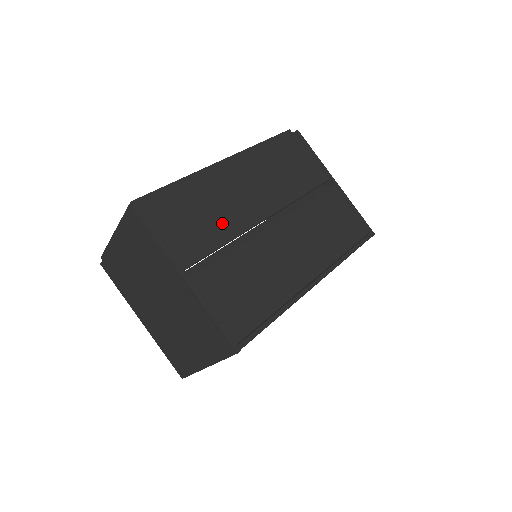
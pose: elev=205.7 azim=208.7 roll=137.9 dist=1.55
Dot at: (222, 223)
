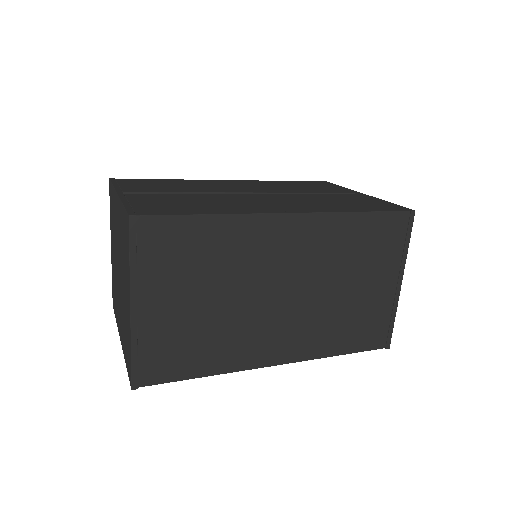
Dot at: (191, 189)
